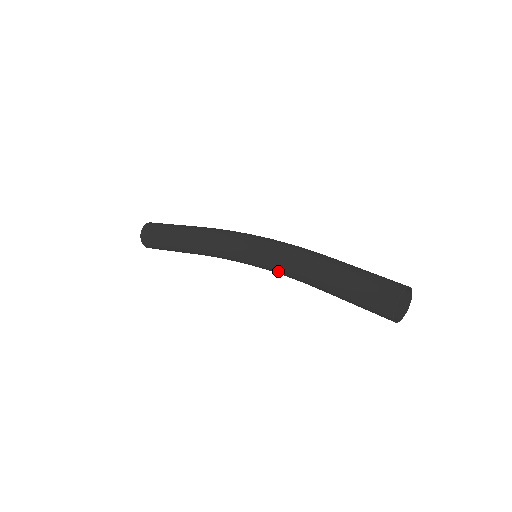
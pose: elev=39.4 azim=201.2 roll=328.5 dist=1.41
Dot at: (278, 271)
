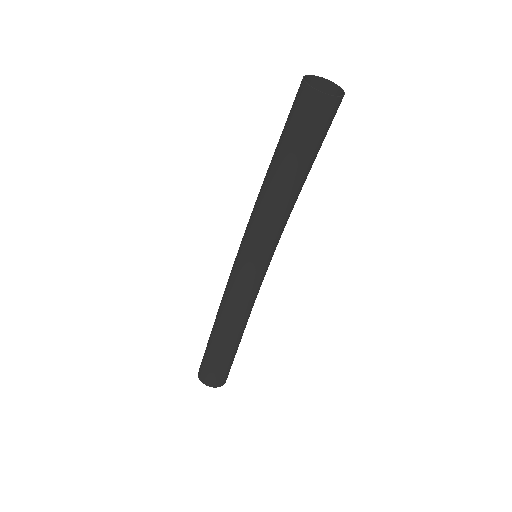
Dot at: (267, 231)
